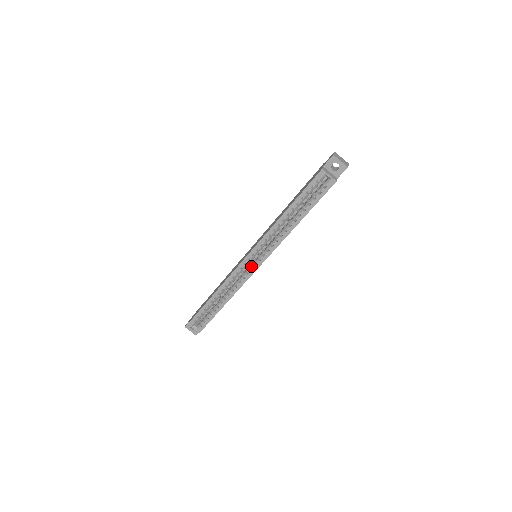
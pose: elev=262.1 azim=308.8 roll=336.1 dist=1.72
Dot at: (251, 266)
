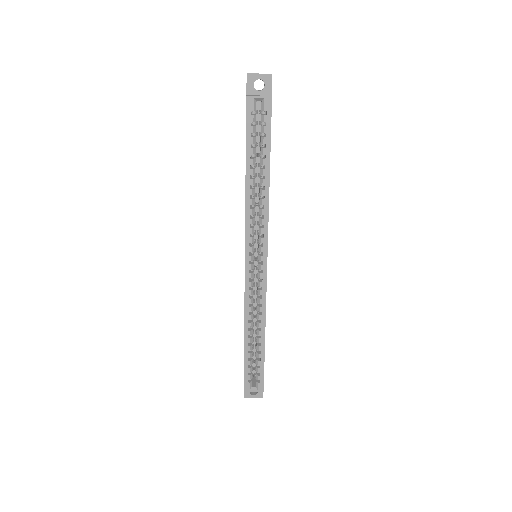
Dot at: (258, 269)
